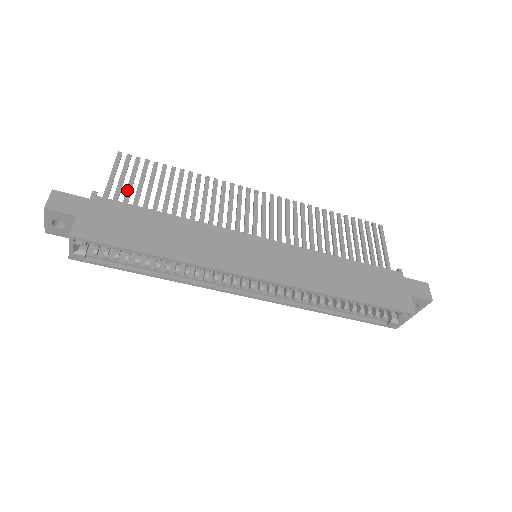
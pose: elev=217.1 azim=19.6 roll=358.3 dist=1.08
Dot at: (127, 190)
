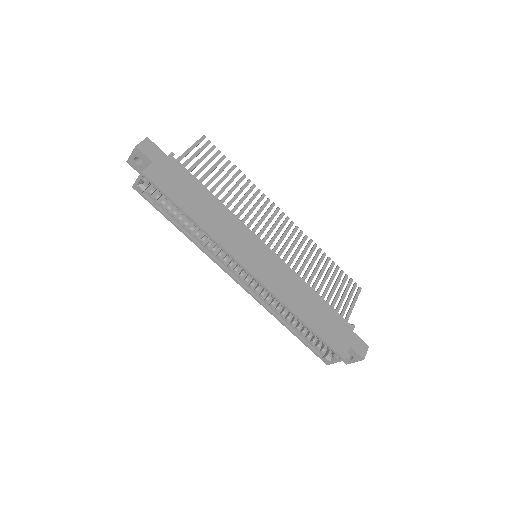
Dot at: (195, 163)
